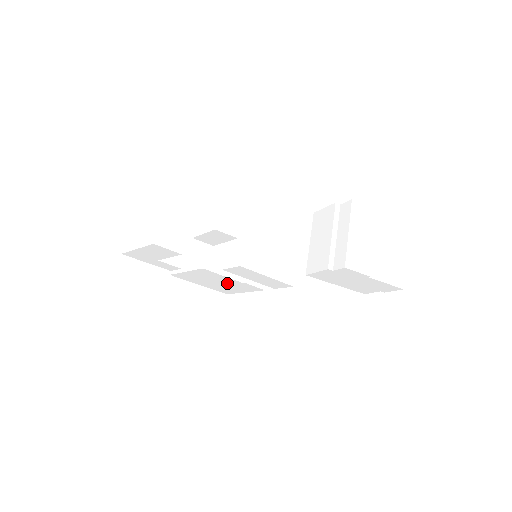
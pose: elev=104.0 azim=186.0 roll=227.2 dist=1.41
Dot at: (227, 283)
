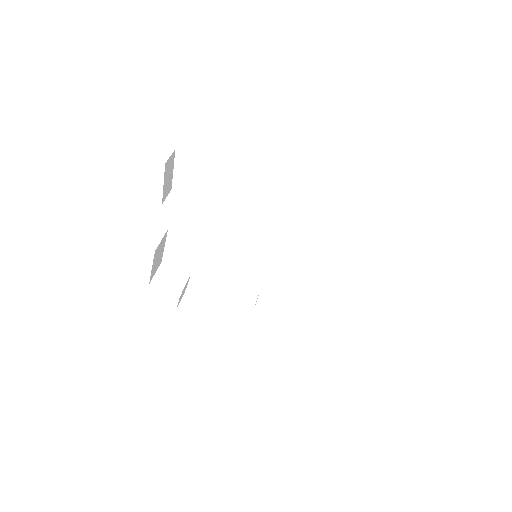
Dot at: (243, 317)
